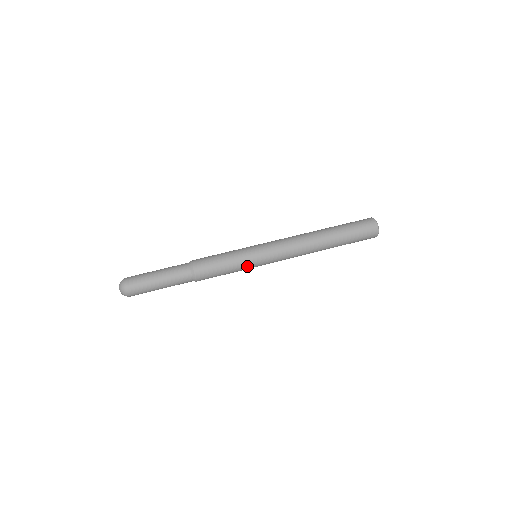
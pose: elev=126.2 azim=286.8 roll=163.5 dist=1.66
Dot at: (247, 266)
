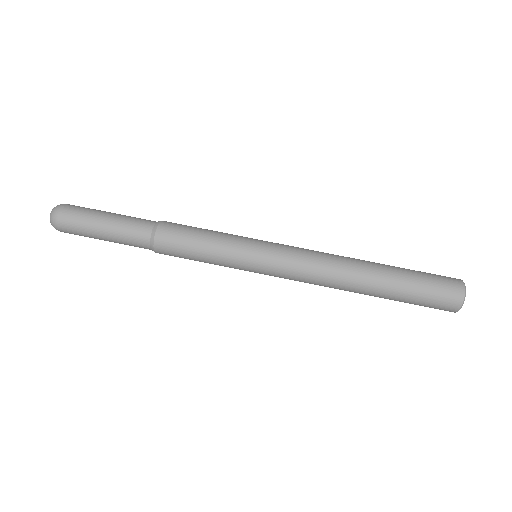
Dot at: occluded
